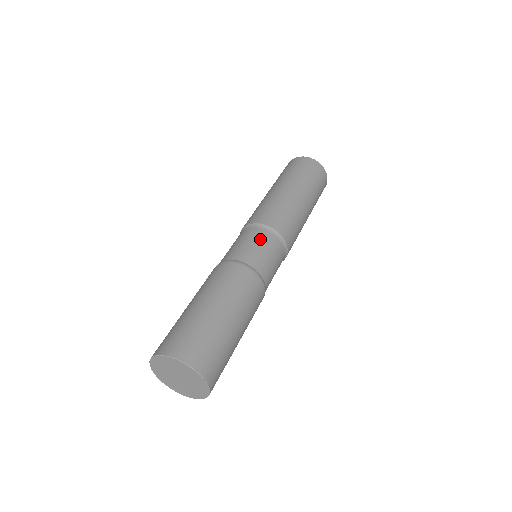
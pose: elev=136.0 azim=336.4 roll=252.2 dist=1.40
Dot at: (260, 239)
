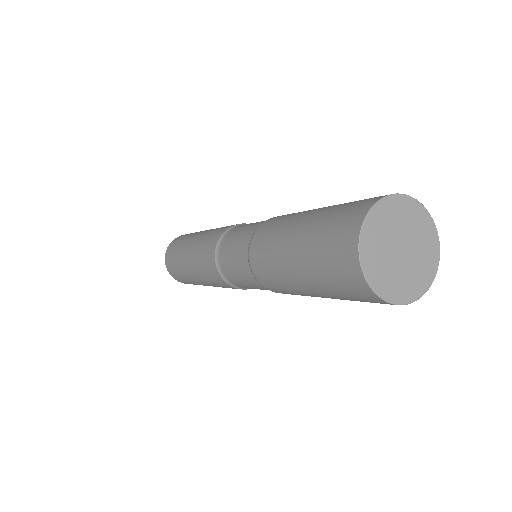
Dot at: occluded
